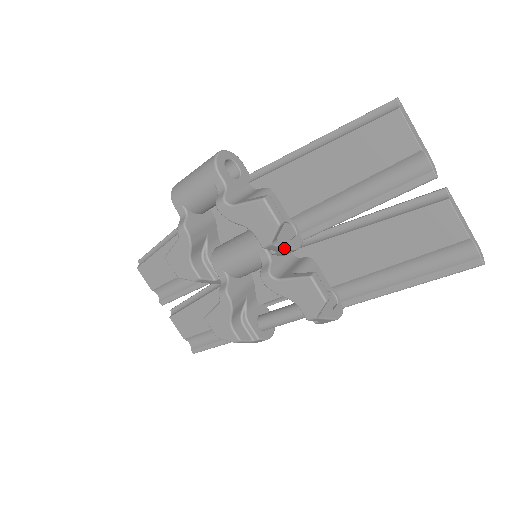
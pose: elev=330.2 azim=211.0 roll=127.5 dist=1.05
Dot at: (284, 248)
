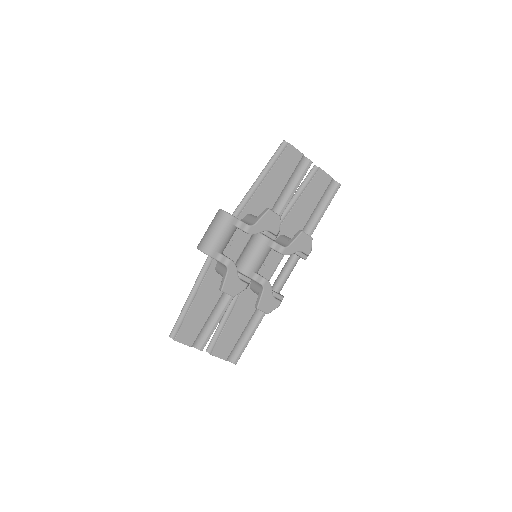
Dot at: occluded
